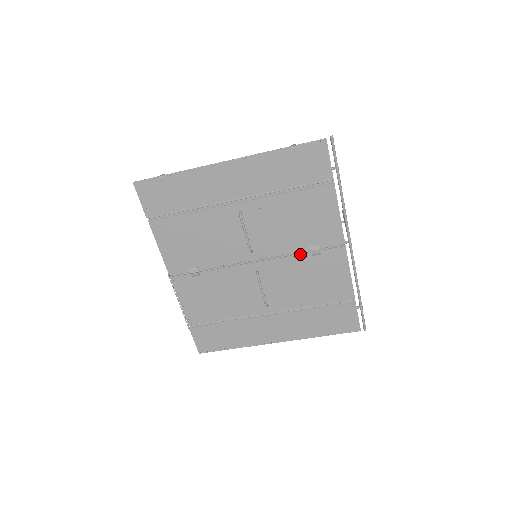
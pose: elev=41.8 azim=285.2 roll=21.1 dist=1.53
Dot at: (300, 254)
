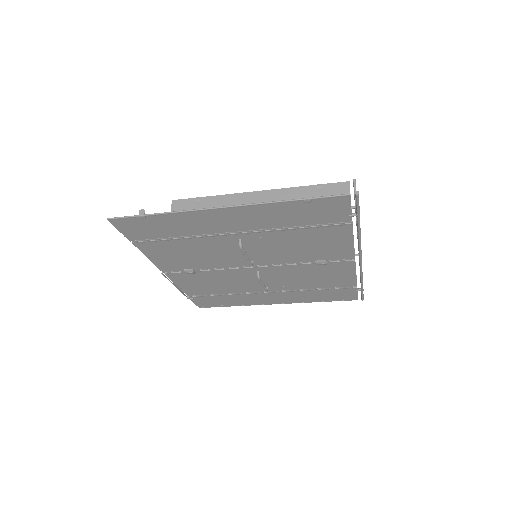
Dot at: (305, 264)
